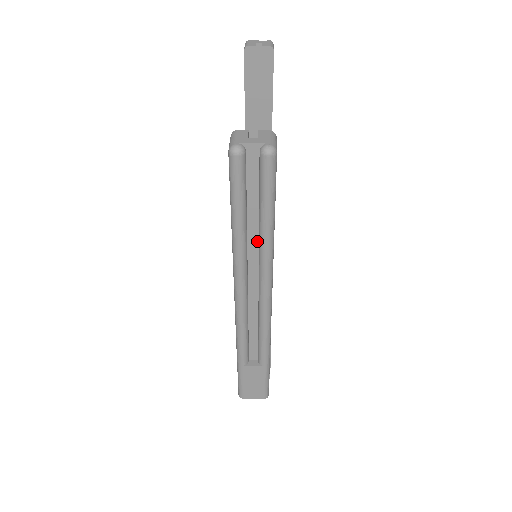
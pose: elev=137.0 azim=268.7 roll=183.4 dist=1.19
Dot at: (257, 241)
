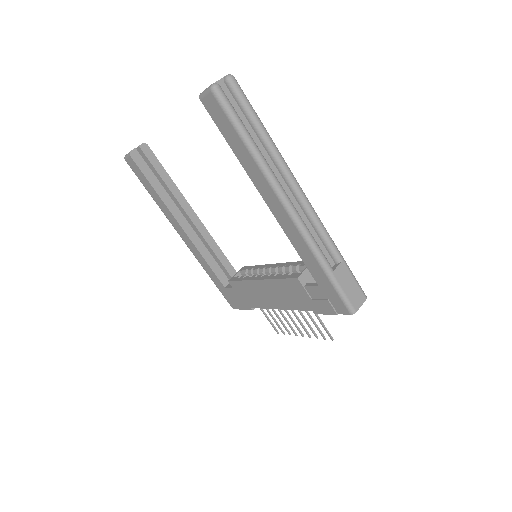
Dot at: (265, 151)
